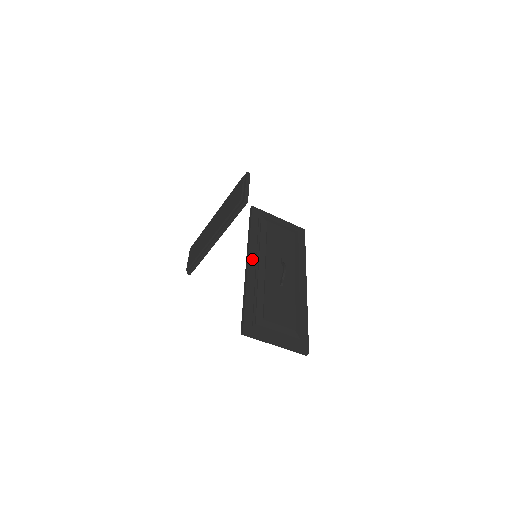
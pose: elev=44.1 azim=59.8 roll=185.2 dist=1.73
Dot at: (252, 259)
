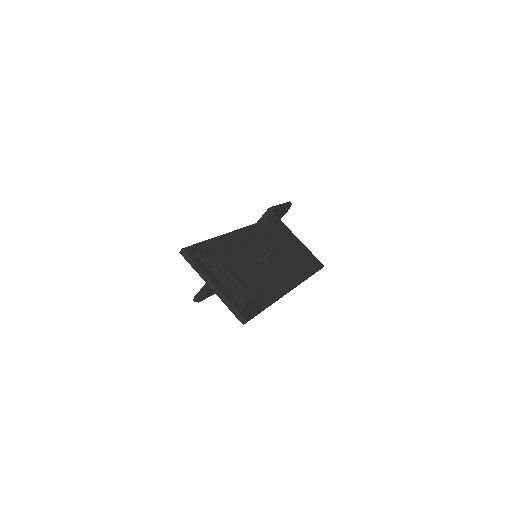
Dot at: (244, 232)
